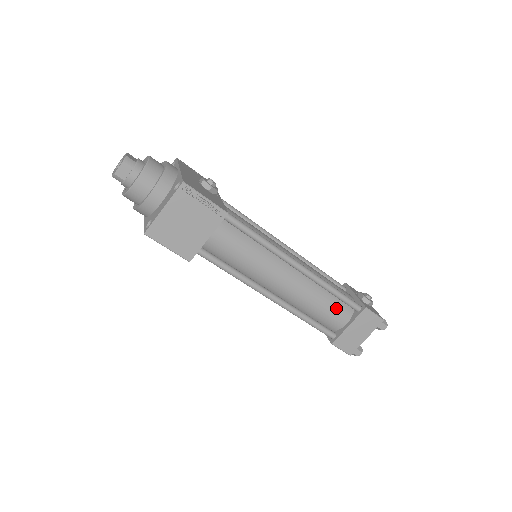
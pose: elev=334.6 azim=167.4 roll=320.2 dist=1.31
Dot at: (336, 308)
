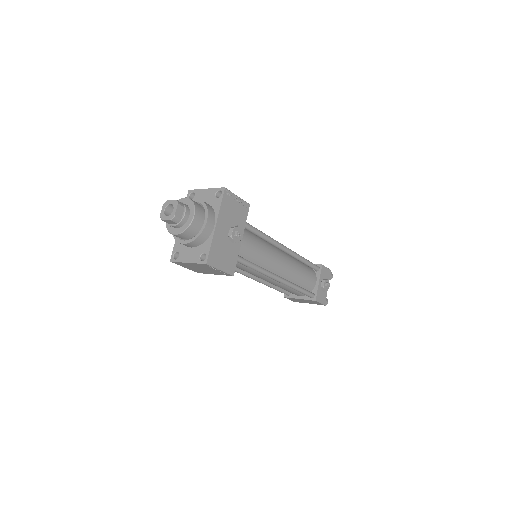
Dot at: (296, 292)
